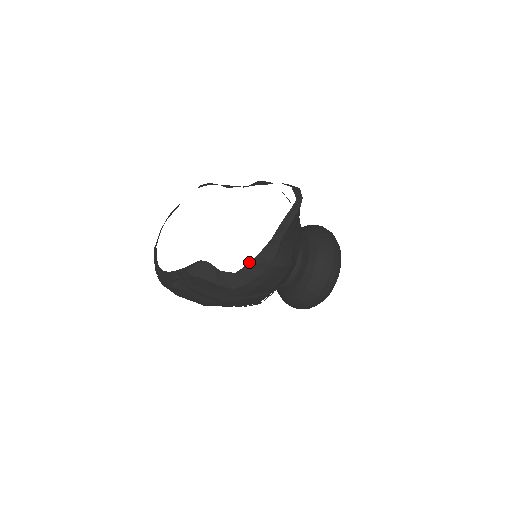
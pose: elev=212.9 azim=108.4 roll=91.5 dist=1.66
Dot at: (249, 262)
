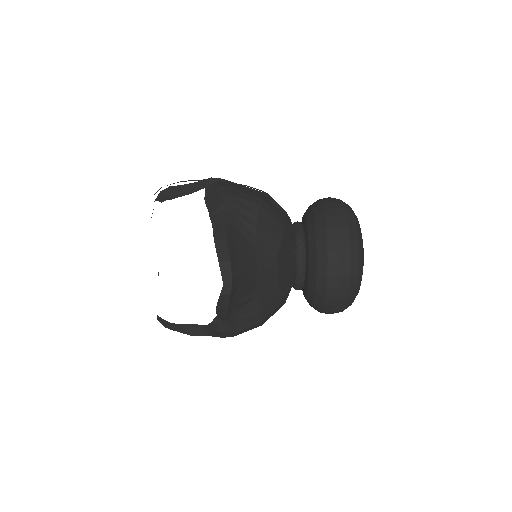
Dot at: (209, 323)
